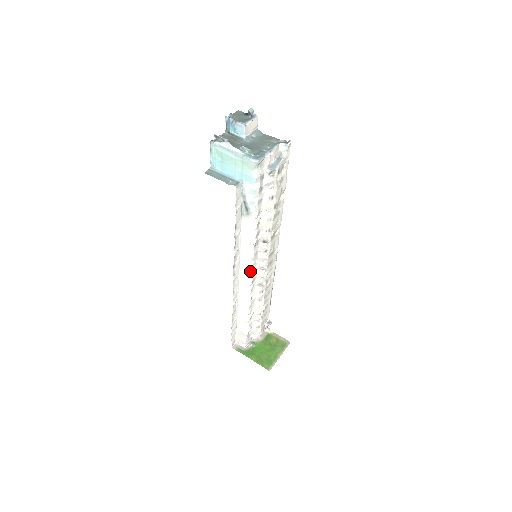
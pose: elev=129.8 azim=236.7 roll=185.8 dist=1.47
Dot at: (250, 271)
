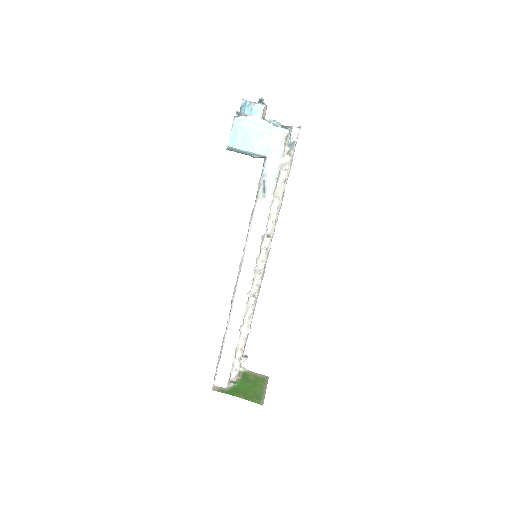
Dot at: (251, 273)
